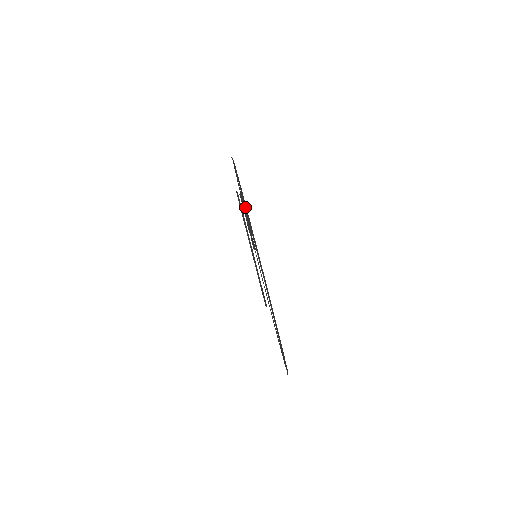
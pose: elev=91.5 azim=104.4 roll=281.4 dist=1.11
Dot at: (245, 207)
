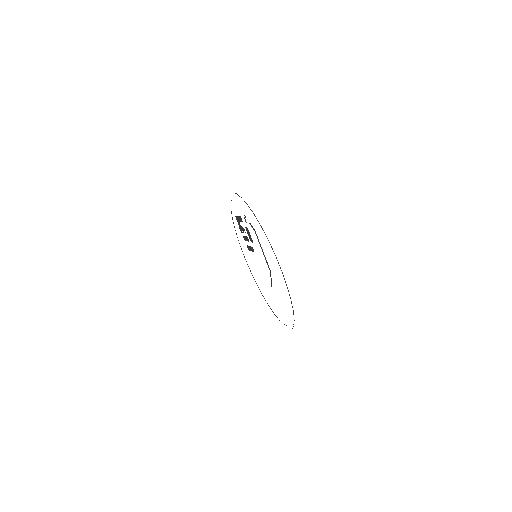
Dot at: occluded
